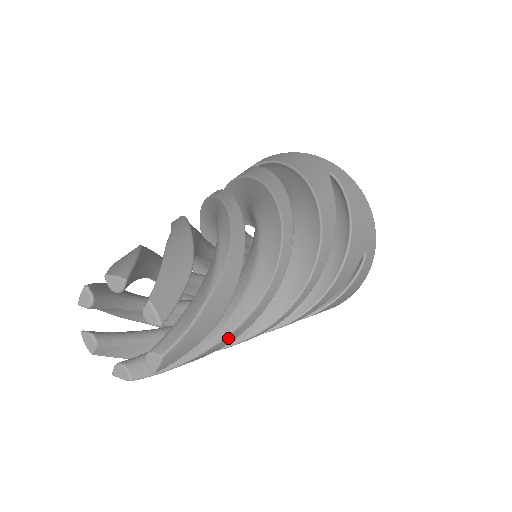
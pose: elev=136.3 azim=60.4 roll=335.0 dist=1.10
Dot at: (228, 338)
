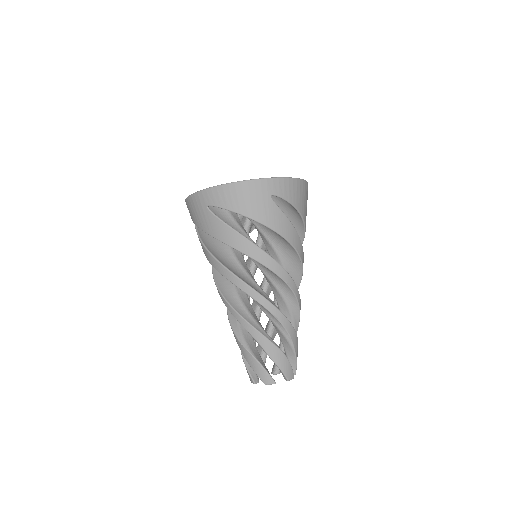
Dot at: (296, 332)
